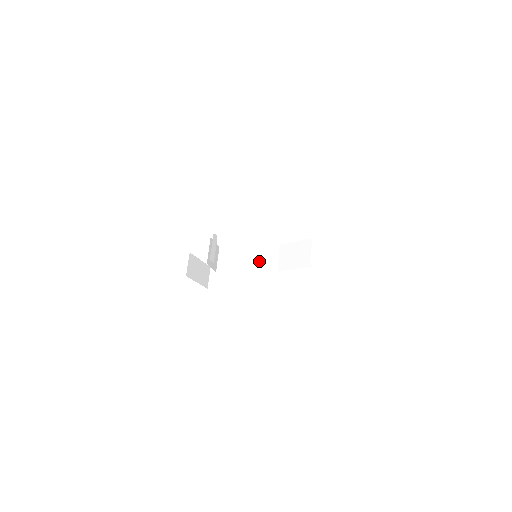
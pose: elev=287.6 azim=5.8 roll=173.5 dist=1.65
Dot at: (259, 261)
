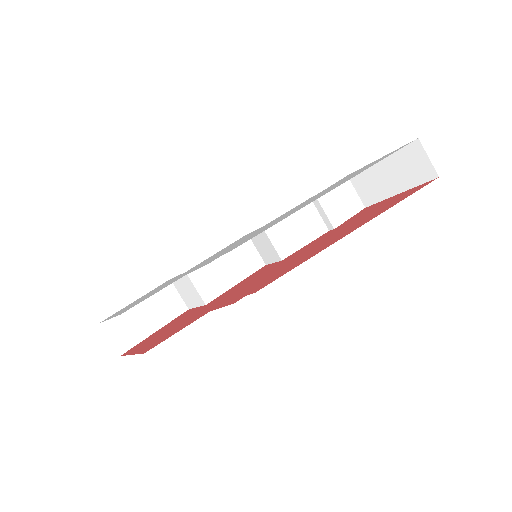
Dot at: (212, 266)
